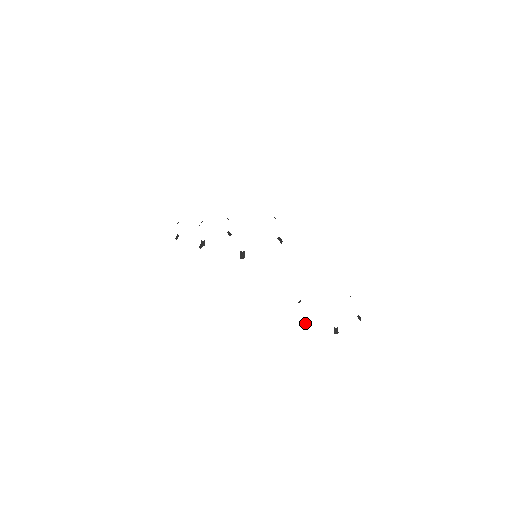
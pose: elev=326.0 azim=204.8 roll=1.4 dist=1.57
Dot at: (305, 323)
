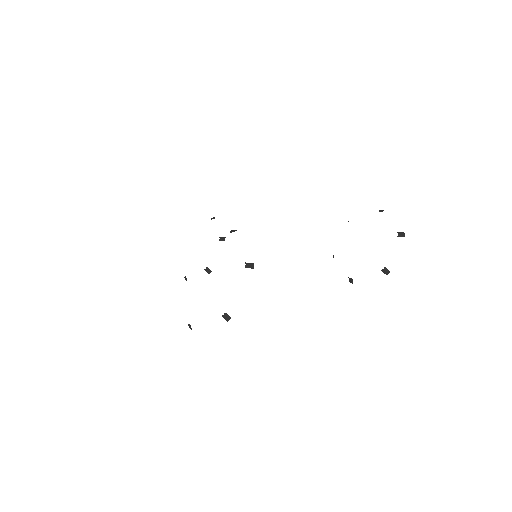
Dot at: (351, 282)
